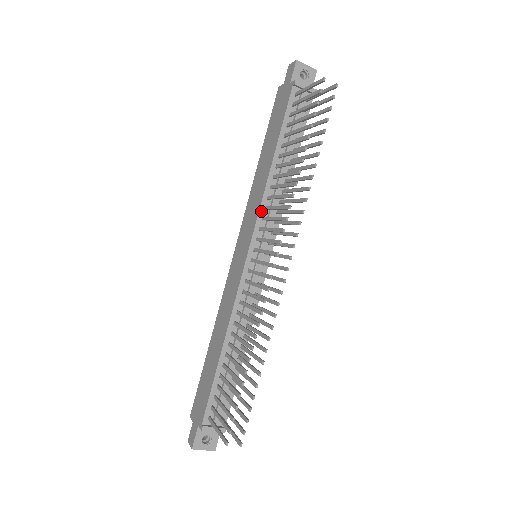
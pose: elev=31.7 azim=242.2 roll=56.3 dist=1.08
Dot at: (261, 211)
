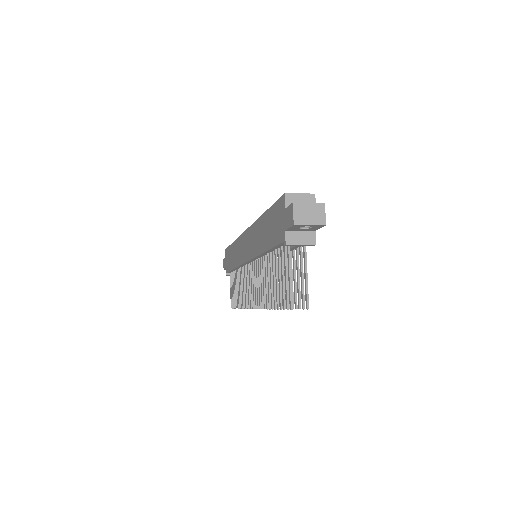
Dot at: (255, 258)
